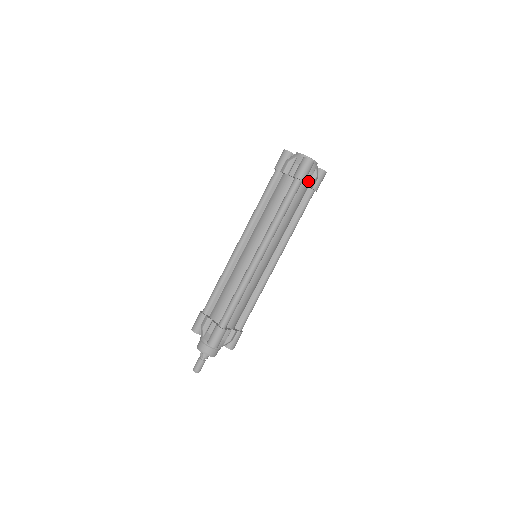
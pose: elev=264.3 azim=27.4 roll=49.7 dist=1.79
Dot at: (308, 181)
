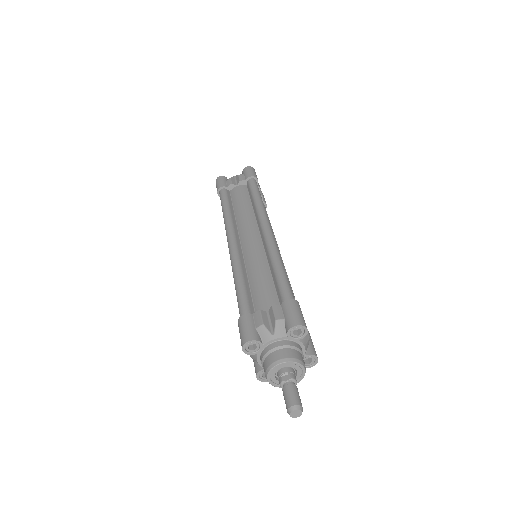
Dot at: (259, 187)
